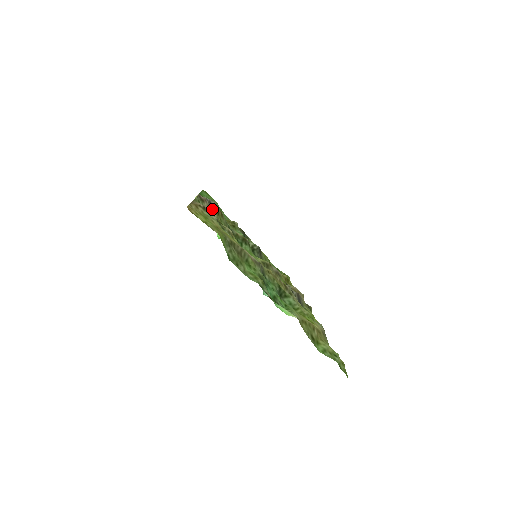
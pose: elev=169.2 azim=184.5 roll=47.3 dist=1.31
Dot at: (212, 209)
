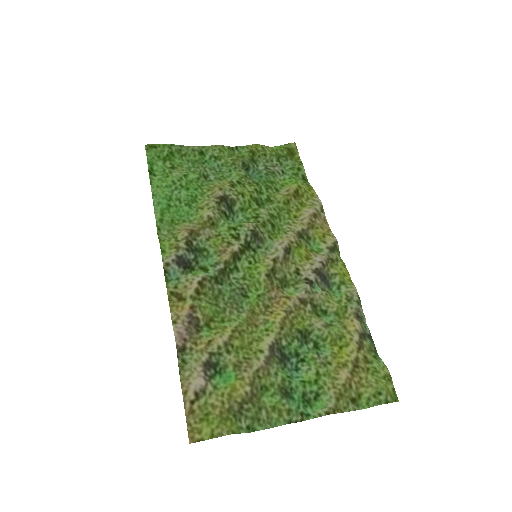
Dot at: (193, 319)
